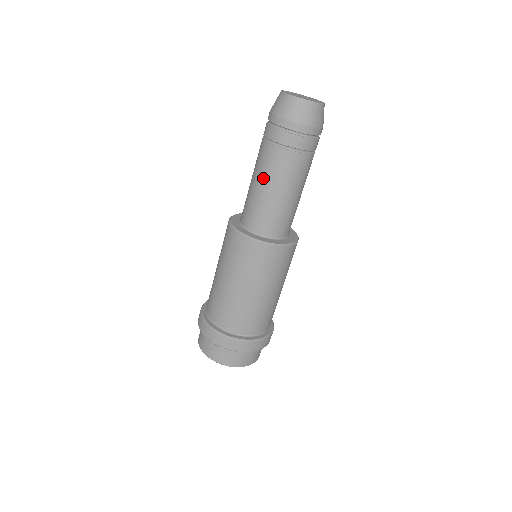
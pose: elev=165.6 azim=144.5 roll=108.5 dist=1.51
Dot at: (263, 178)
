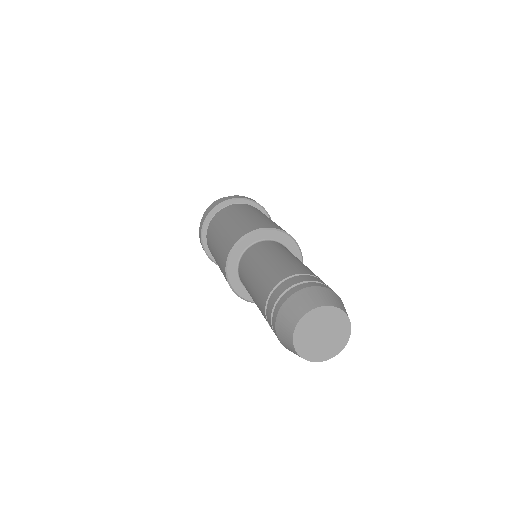
Dot at: (254, 299)
